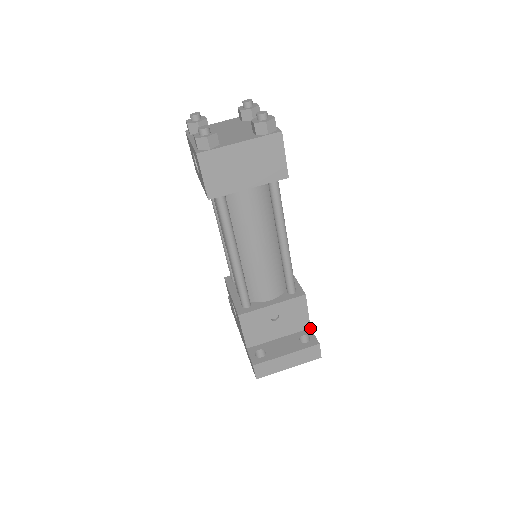
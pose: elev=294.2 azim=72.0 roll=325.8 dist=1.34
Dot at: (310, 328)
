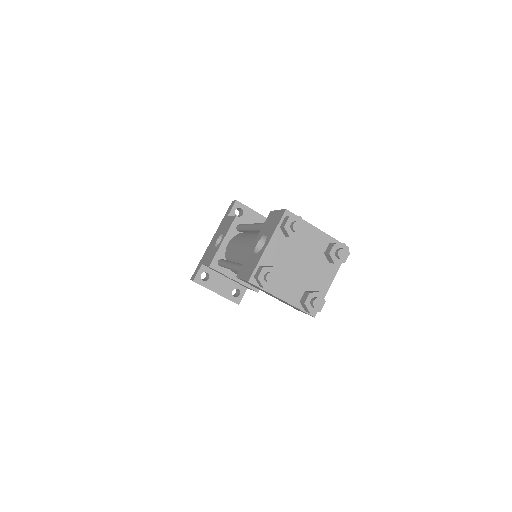
Dot at: (247, 288)
